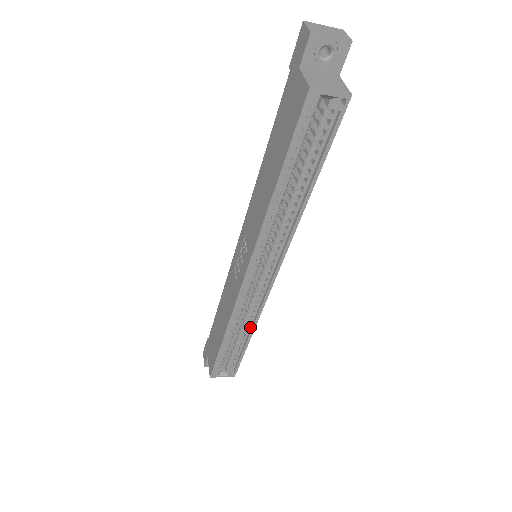
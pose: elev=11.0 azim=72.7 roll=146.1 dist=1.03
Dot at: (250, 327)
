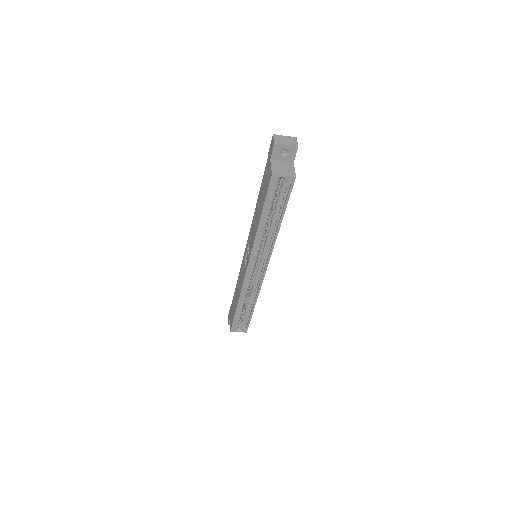
Dot at: (254, 300)
